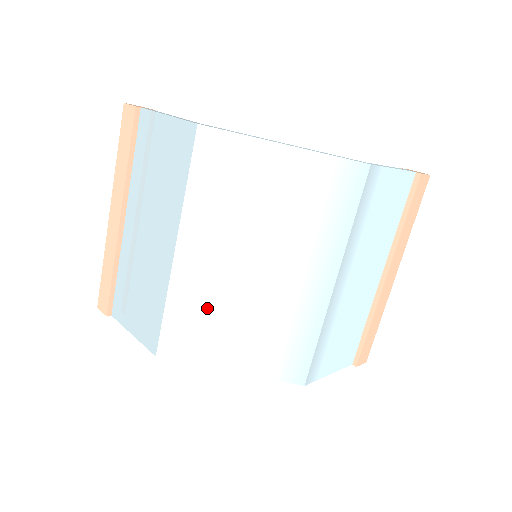
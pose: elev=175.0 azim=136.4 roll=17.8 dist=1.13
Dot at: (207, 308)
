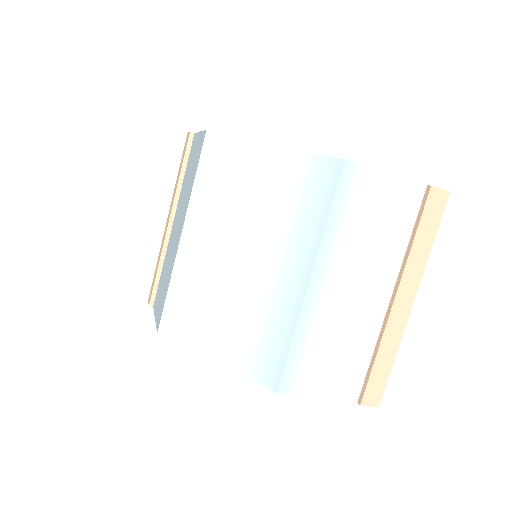
Dot at: (199, 292)
